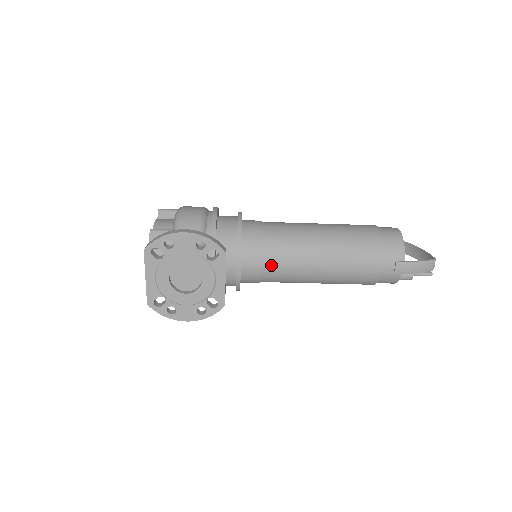
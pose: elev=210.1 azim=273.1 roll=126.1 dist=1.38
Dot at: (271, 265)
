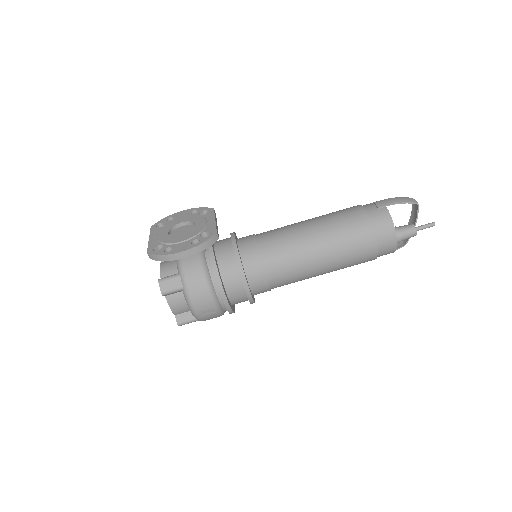
Dot at: (264, 237)
